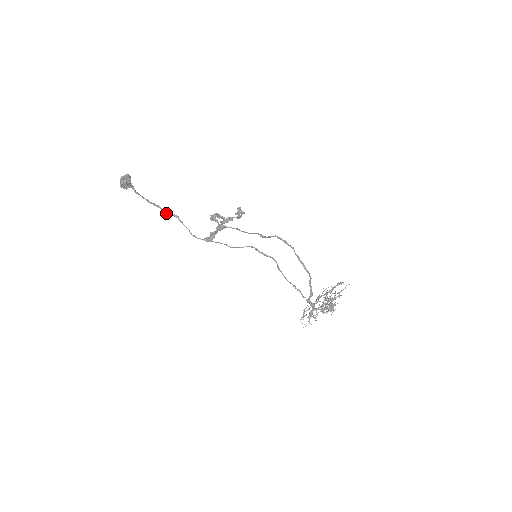
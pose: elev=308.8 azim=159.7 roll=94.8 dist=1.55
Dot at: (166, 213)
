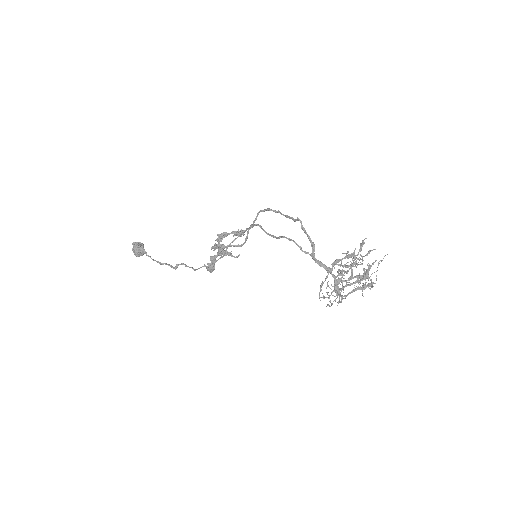
Dot at: (175, 266)
